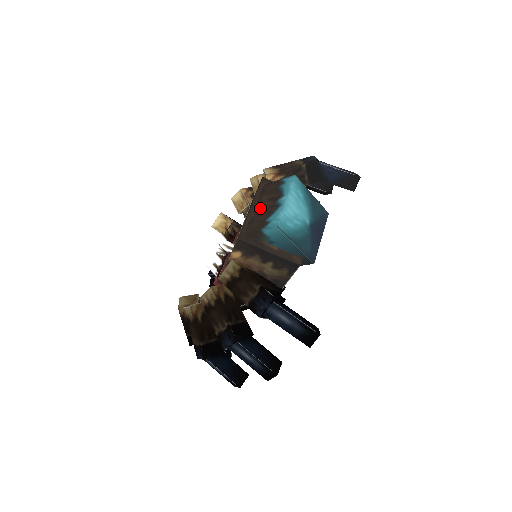
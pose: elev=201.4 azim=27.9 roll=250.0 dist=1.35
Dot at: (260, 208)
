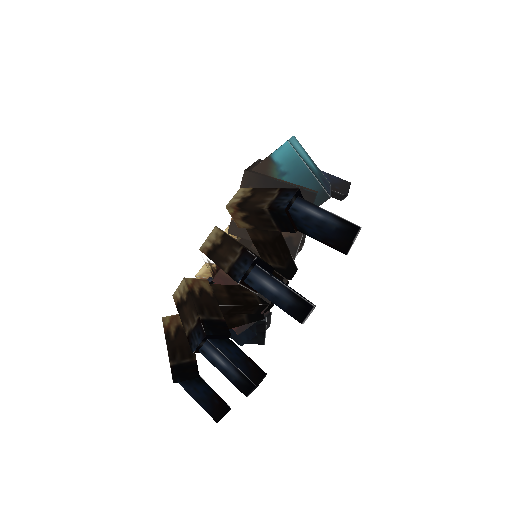
Dot at: occluded
